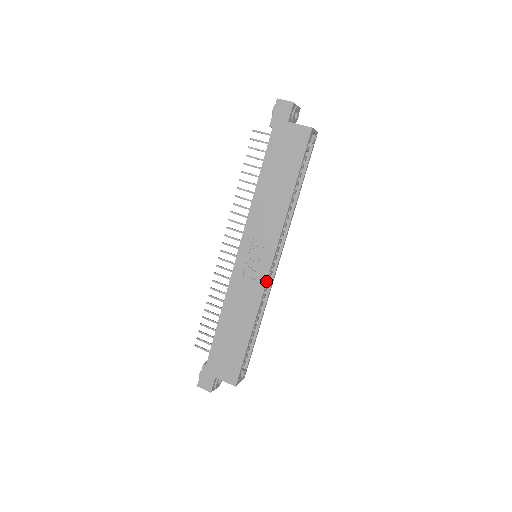
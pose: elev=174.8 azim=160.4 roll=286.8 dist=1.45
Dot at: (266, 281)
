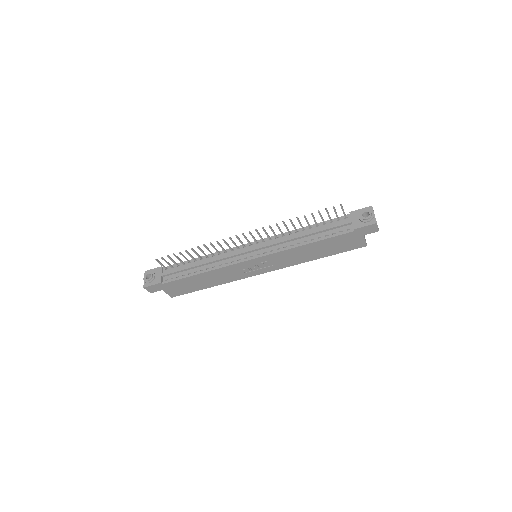
Dot at: occluded
